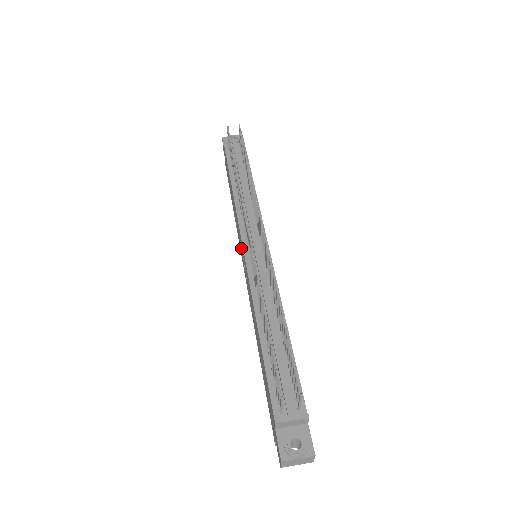
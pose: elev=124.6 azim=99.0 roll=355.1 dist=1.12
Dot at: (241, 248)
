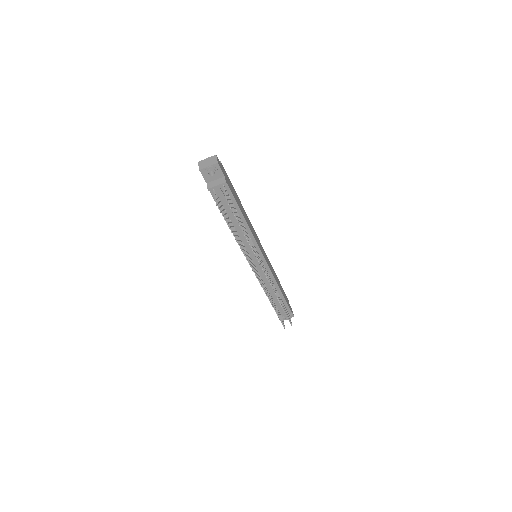
Dot at: occluded
